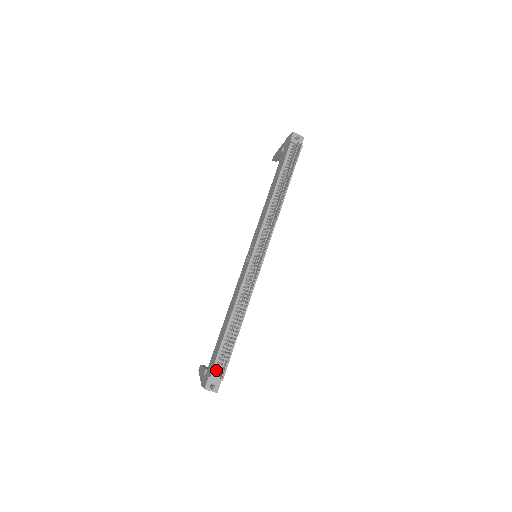
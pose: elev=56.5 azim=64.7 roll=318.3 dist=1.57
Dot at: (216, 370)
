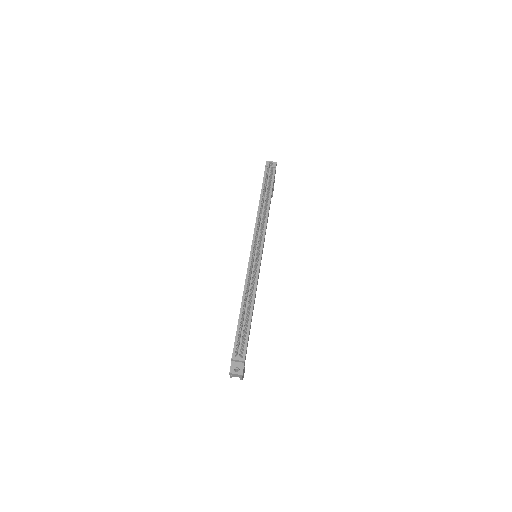
Dot at: occluded
